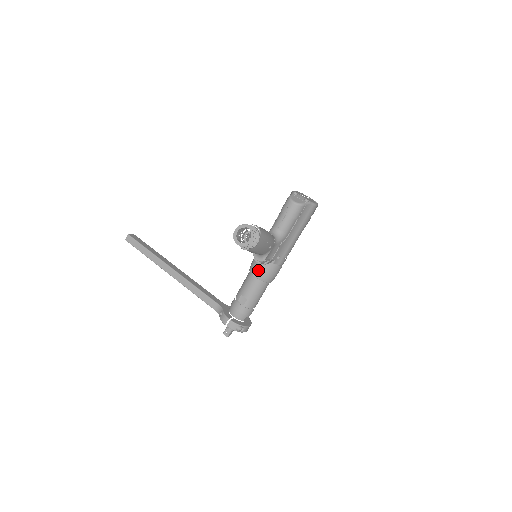
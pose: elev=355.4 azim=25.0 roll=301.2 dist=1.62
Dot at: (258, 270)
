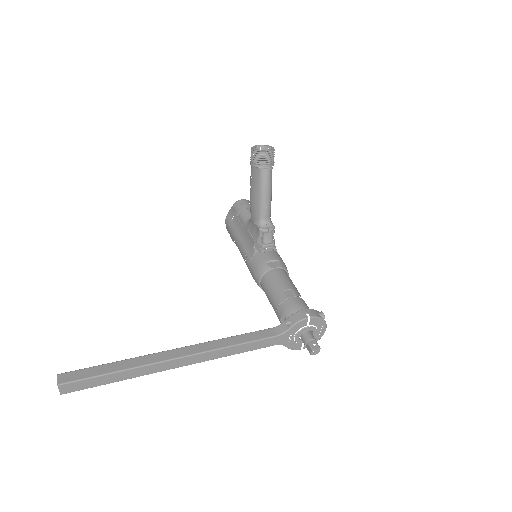
Dot at: (271, 261)
